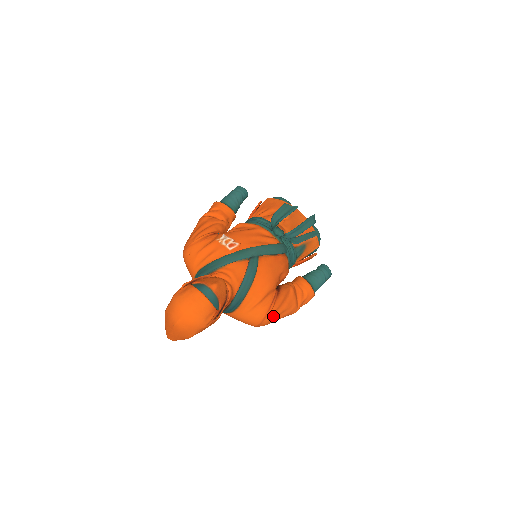
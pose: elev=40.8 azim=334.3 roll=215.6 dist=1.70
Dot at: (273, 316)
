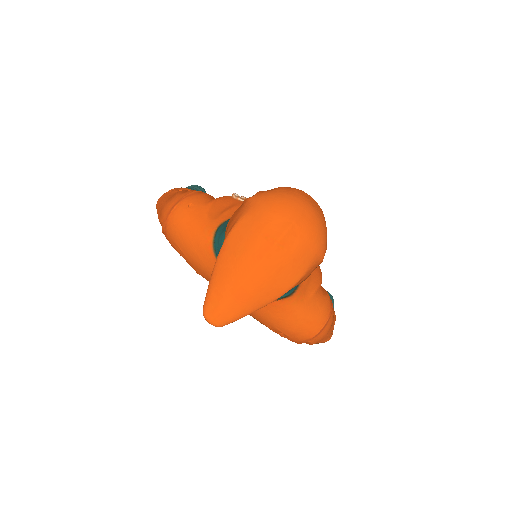
Dot at: (333, 319)
